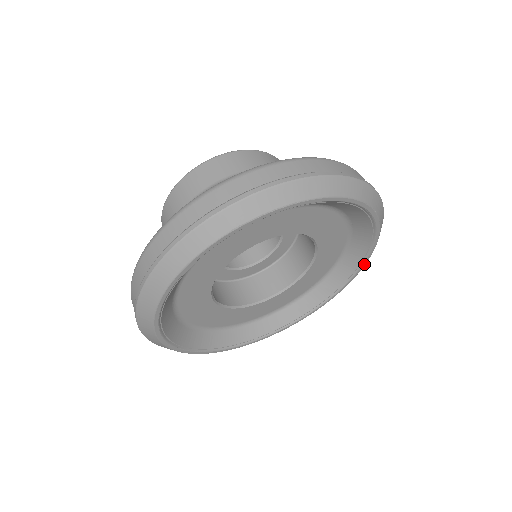
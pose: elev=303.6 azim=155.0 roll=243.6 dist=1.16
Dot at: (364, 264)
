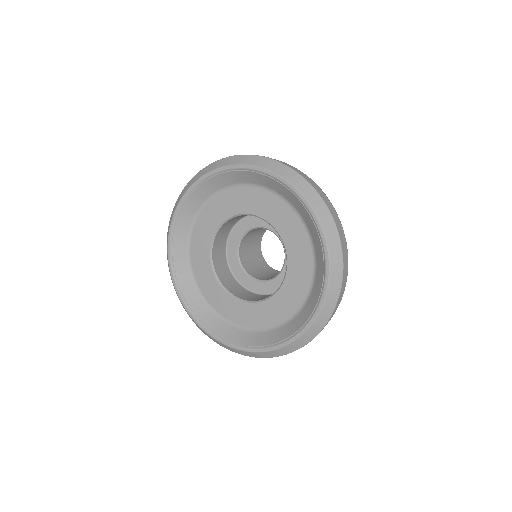
Dot at: (299, 335)
